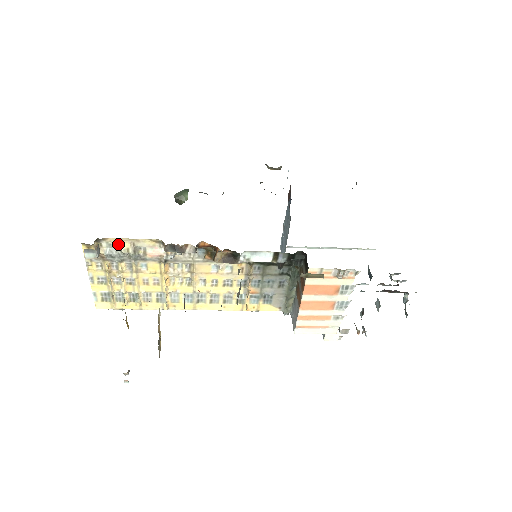
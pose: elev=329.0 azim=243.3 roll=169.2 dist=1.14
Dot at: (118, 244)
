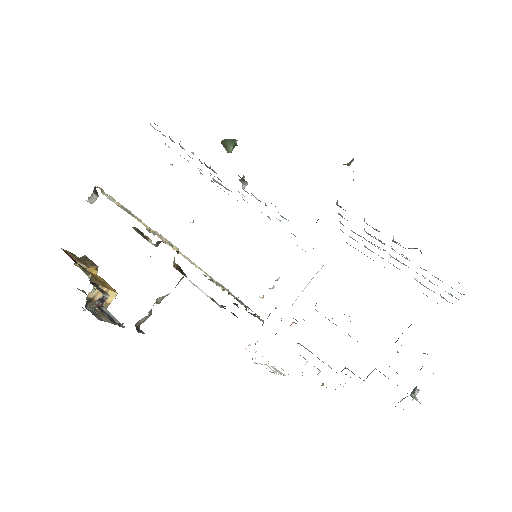
Dot at: (111, 198)
